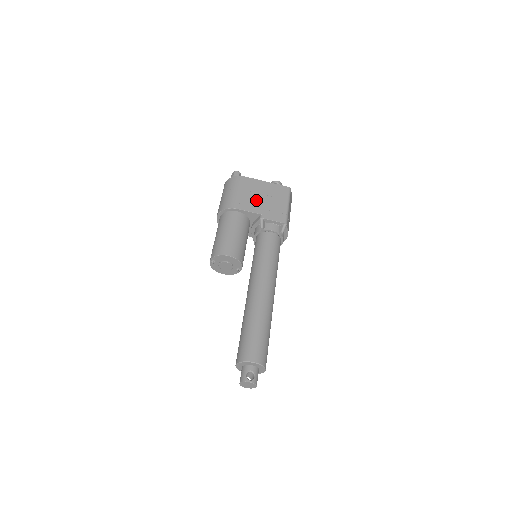
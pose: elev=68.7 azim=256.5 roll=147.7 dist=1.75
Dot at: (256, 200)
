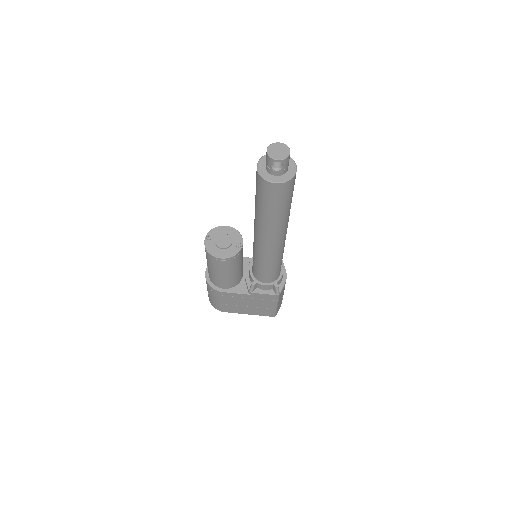
Dot at: occluded
